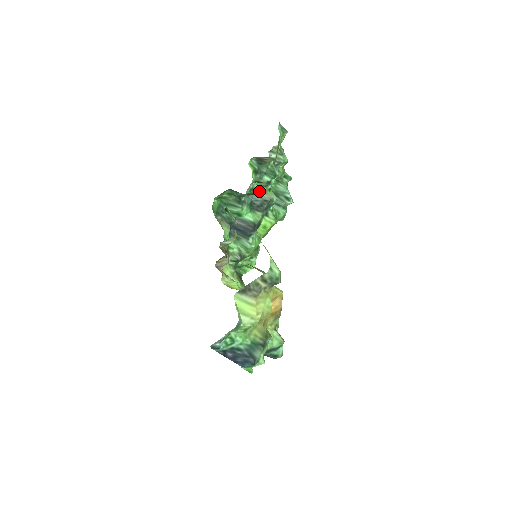
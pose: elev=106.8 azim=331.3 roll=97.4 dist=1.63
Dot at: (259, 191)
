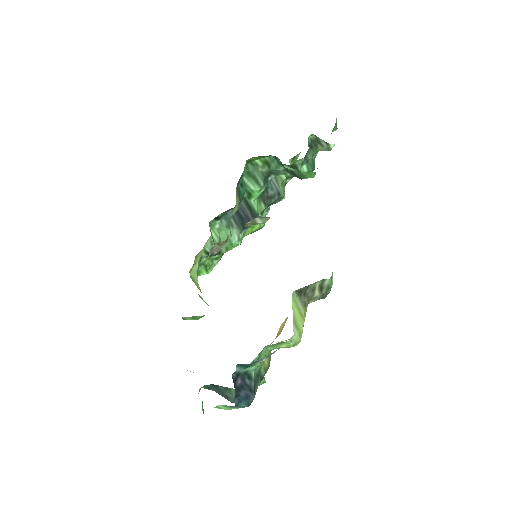
Dot at: occluded
